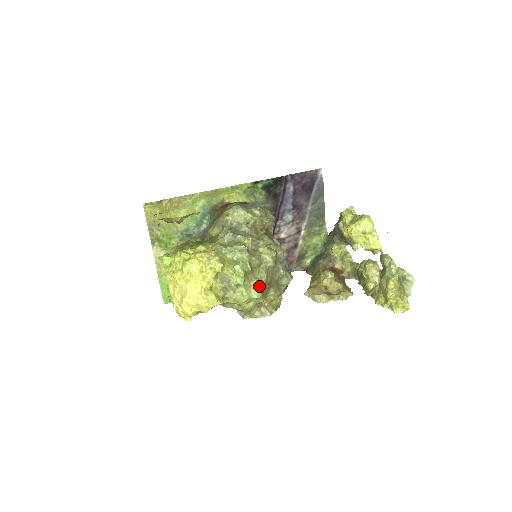
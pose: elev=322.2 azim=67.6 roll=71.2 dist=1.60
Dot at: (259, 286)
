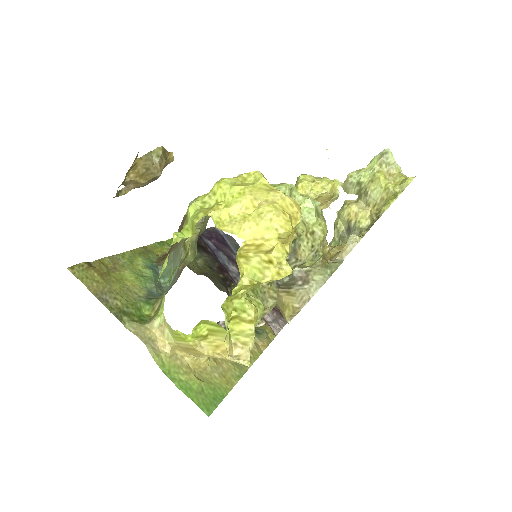
Dot at: occluded
